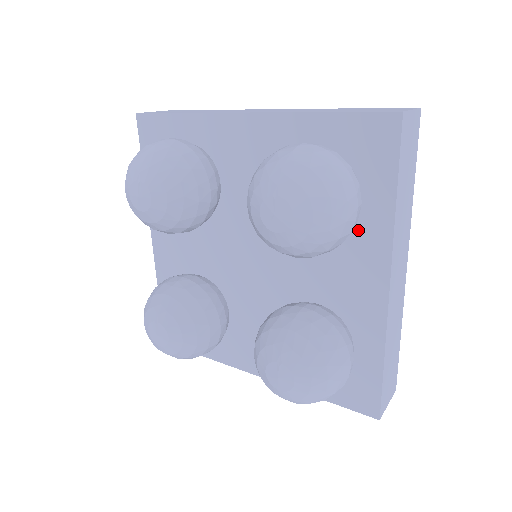
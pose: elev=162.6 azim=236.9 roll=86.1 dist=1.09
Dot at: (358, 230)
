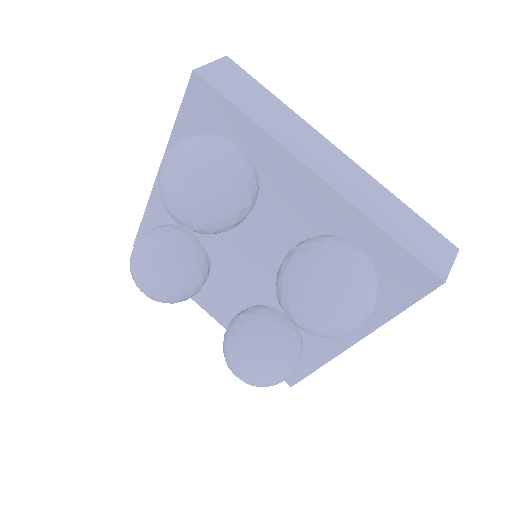
Dot at: (261, 164)
